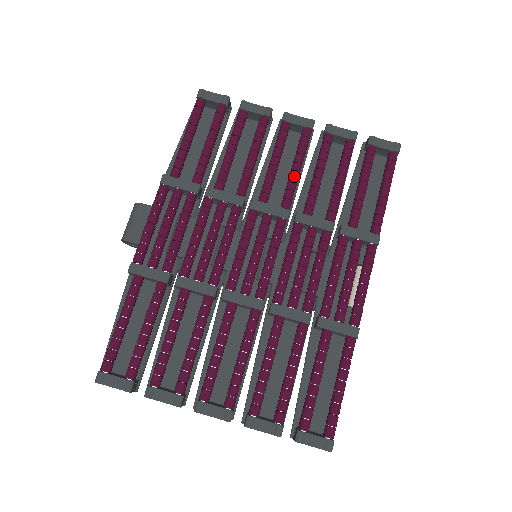
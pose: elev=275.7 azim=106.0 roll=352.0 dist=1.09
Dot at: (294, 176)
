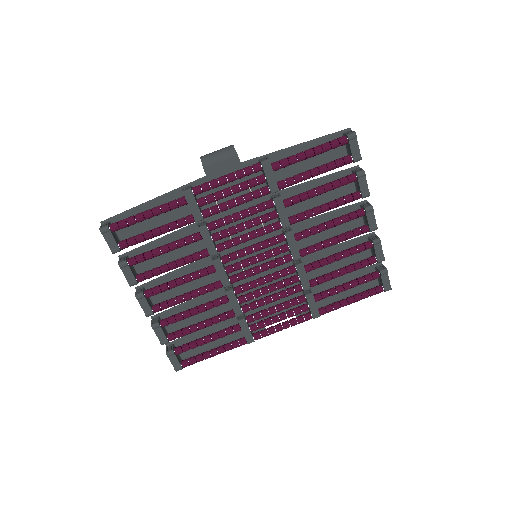
Dot at: (327, 245)
